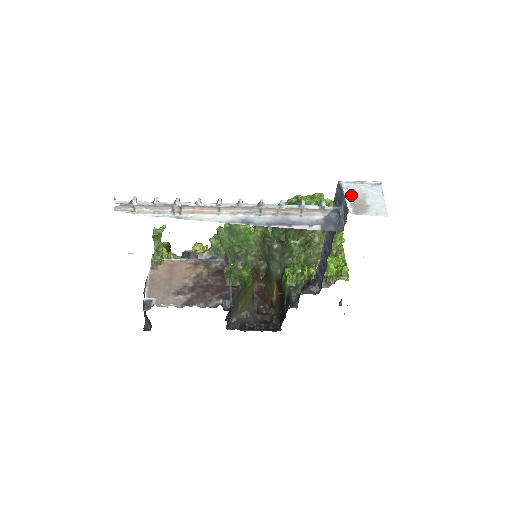
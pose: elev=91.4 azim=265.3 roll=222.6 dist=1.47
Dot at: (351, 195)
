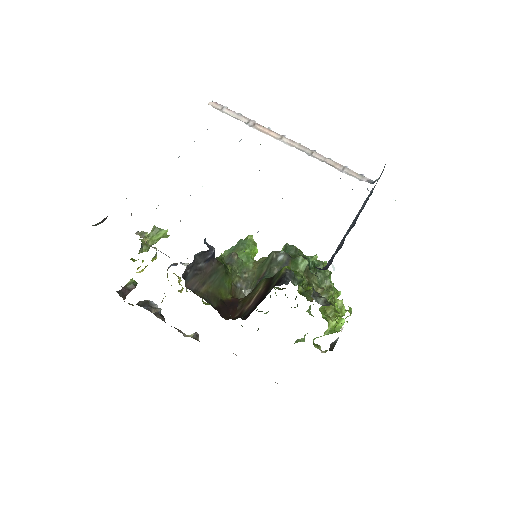
Dot at: occluded
